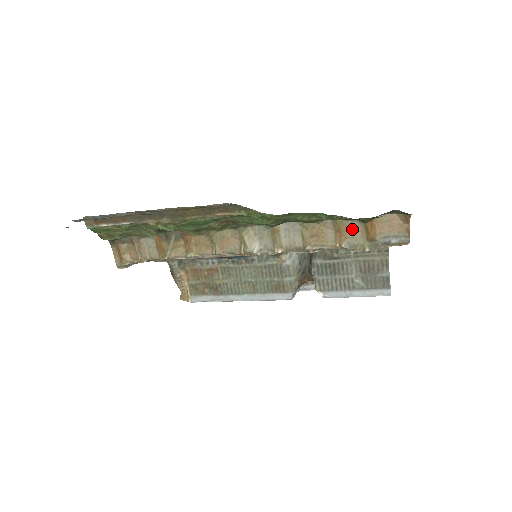
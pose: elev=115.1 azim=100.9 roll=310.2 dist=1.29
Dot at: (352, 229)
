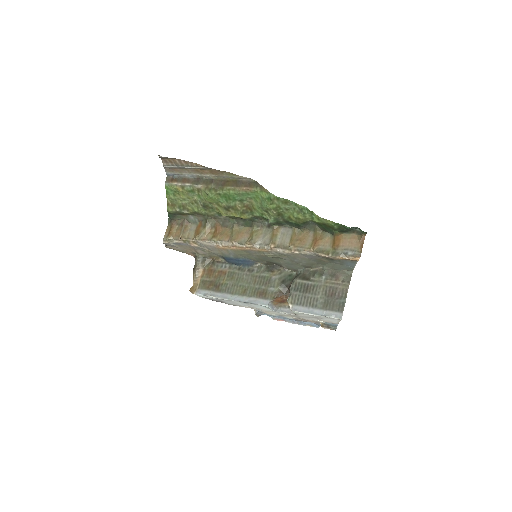
Dot at: (325, 240)
